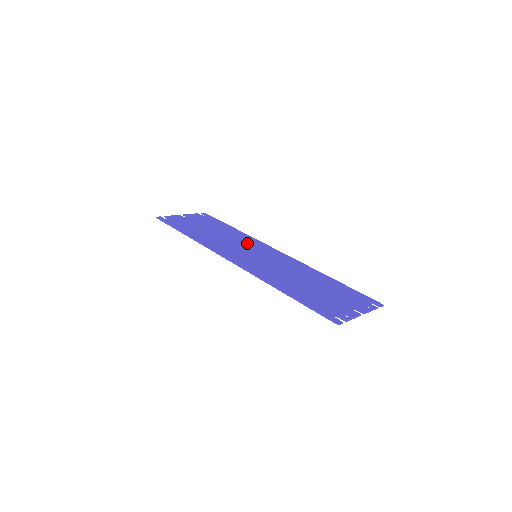
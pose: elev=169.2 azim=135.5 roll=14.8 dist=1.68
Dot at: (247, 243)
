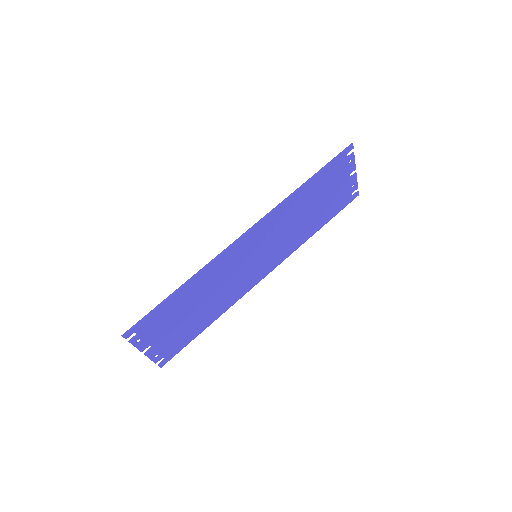
Dot at: (236, 284)
